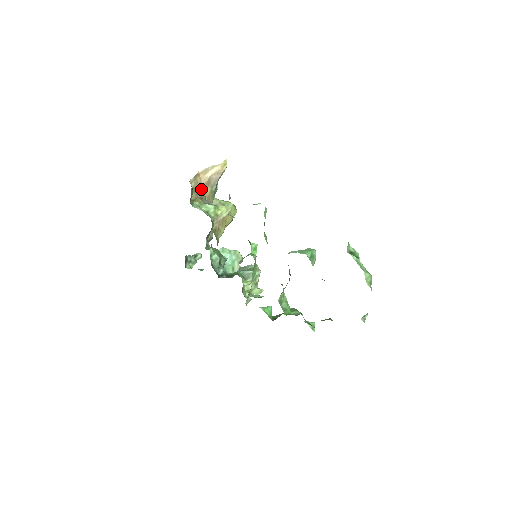
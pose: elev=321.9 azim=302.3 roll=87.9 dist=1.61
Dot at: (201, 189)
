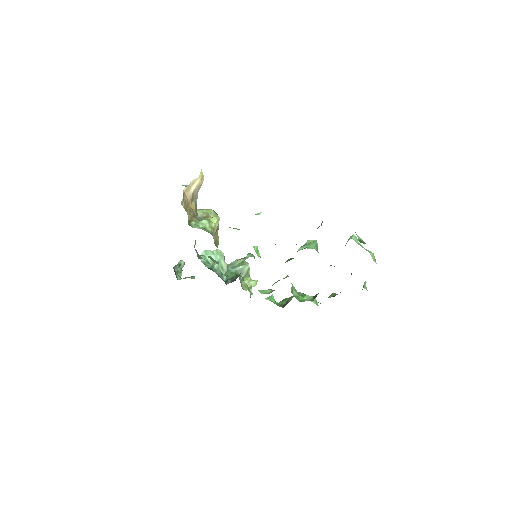
Dot at: (189, 206)
